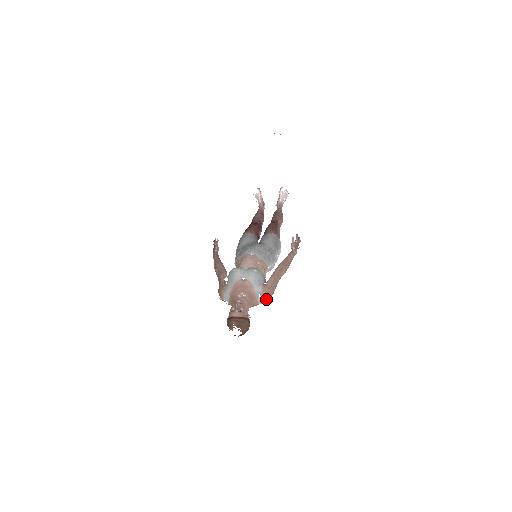
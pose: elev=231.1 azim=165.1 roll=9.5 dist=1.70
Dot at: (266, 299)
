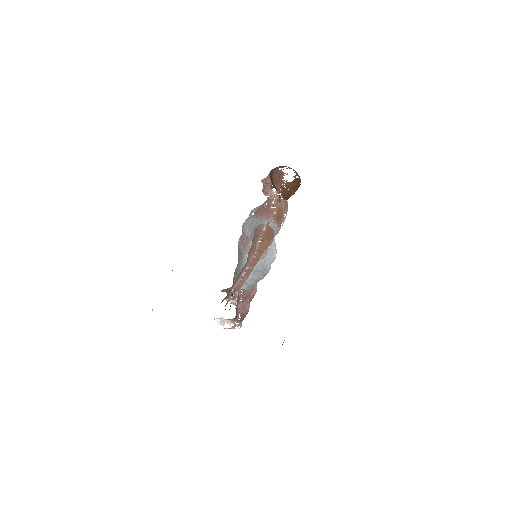
Dot at: occluded
